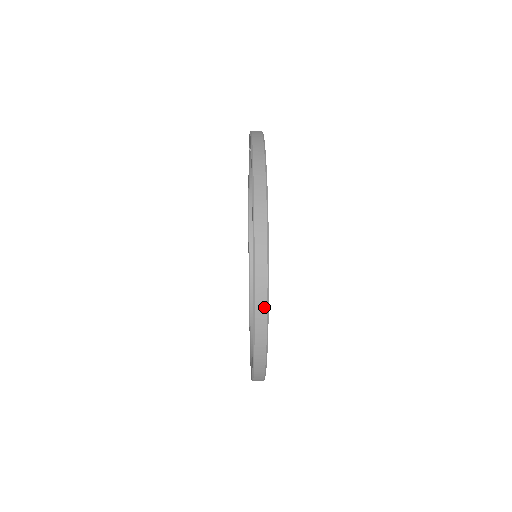
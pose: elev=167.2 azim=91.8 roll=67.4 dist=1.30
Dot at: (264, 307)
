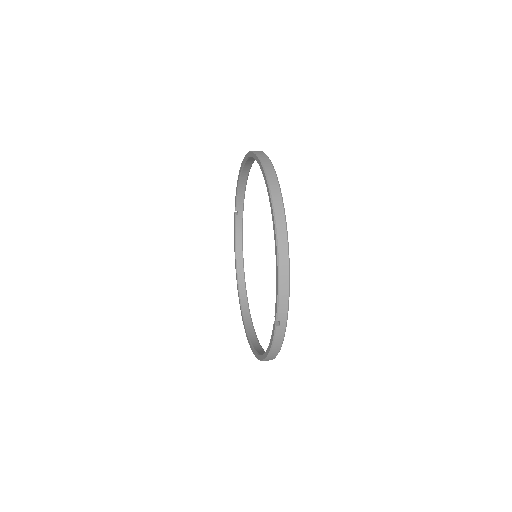
Dot at: (278, 193)
